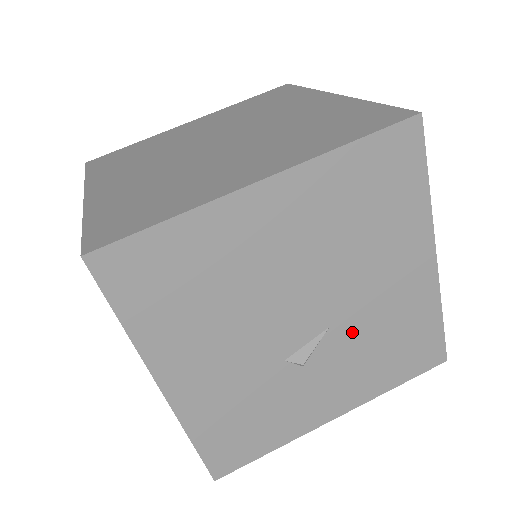
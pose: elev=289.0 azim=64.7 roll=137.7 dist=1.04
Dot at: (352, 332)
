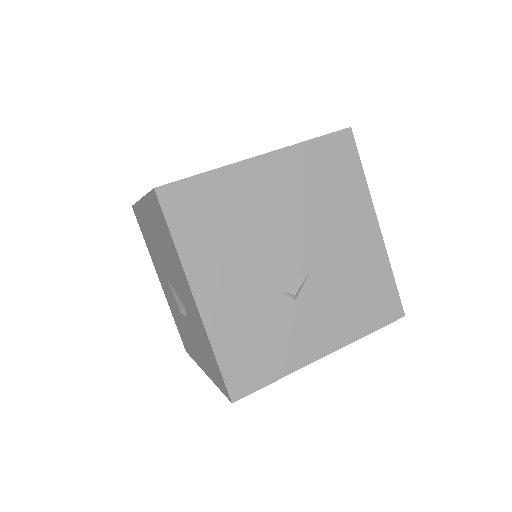
Dot at: (328, 276)
